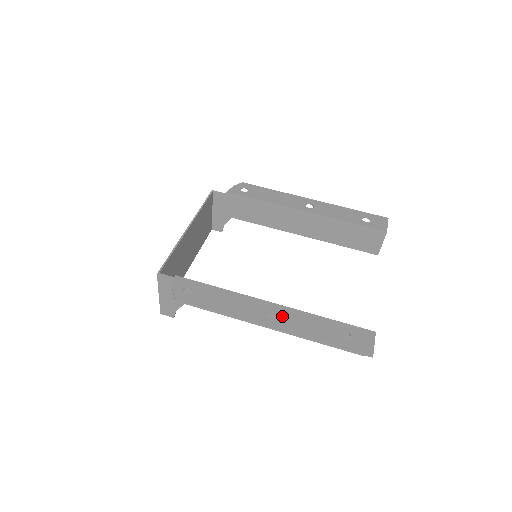
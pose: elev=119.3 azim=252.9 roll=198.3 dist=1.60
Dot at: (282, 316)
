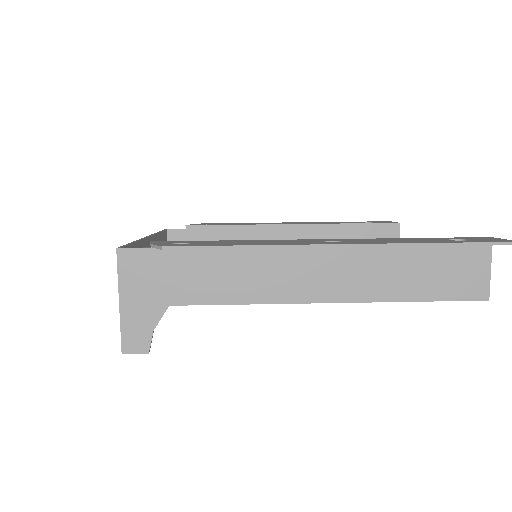
Dot at: (350, 240)
